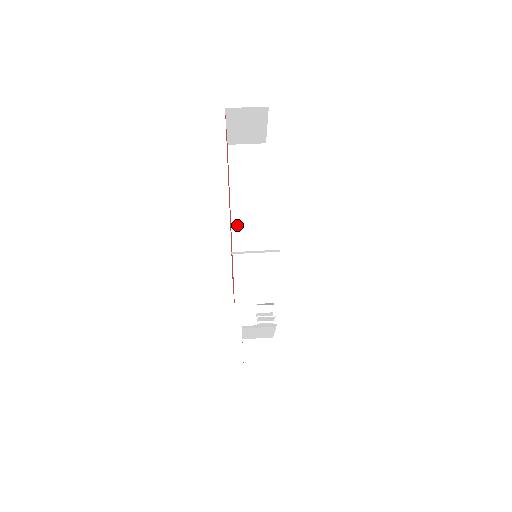
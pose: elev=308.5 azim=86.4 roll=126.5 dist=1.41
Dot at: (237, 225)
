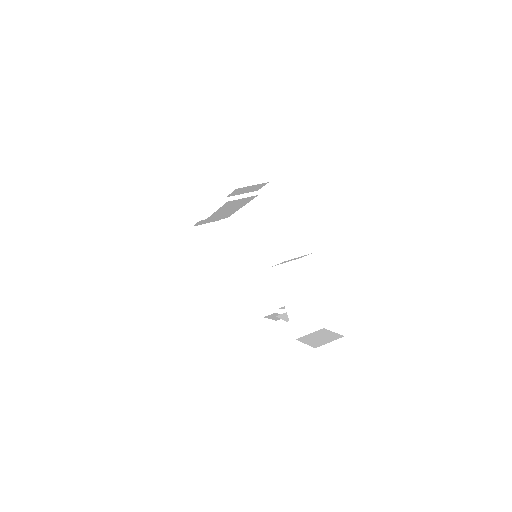
Dot at: occluded
